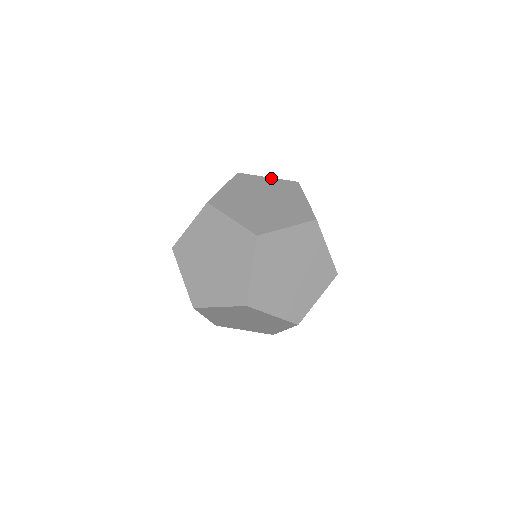
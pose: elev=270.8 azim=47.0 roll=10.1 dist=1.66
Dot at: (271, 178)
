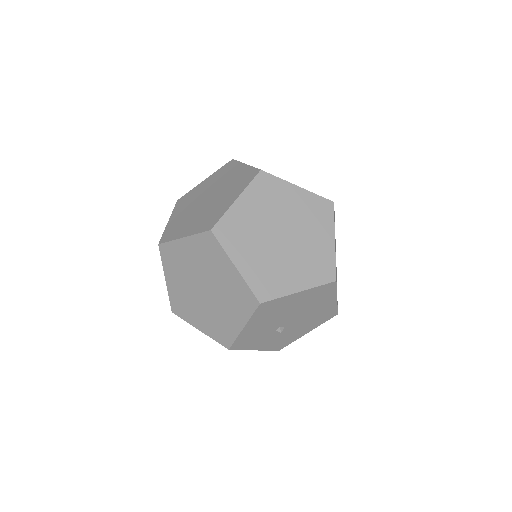
Dot at: occluded
